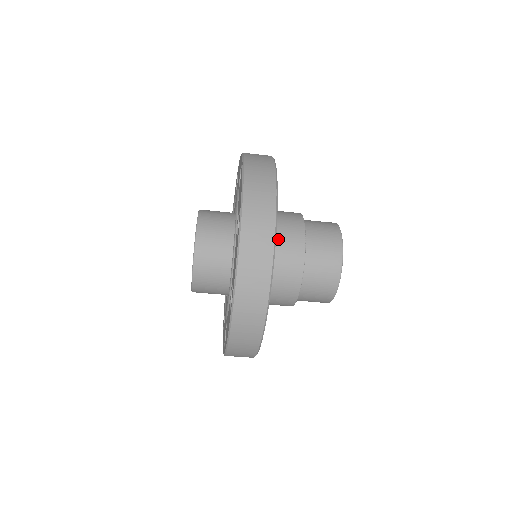
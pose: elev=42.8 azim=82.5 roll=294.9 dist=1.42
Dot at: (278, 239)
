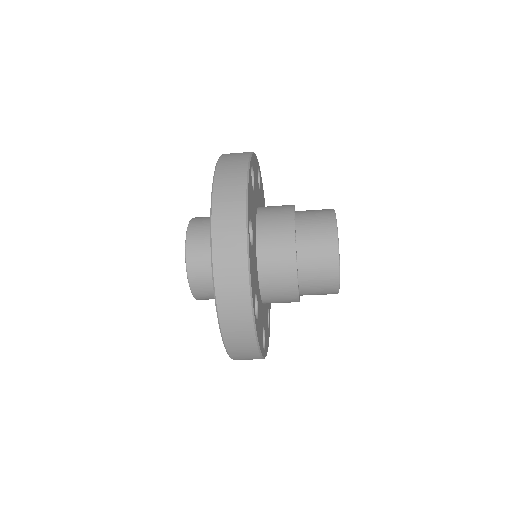
Dot at: (269, 280)
